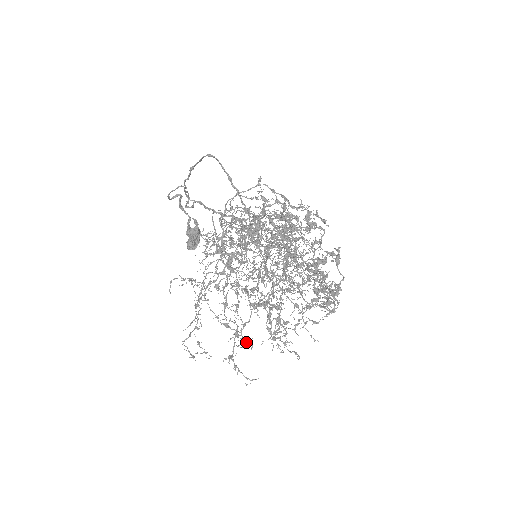
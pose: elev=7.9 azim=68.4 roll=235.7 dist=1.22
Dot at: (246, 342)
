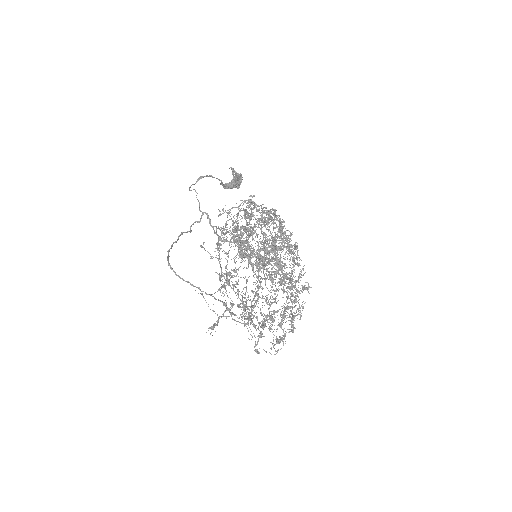
Dot at: occluded
